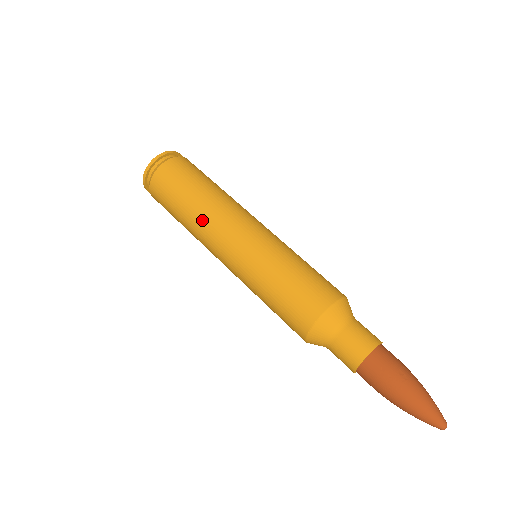
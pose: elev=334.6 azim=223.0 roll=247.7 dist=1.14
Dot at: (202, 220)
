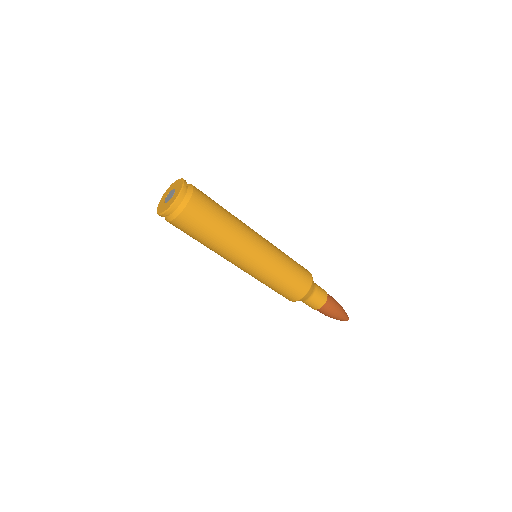
Dot at: (228, 248)
